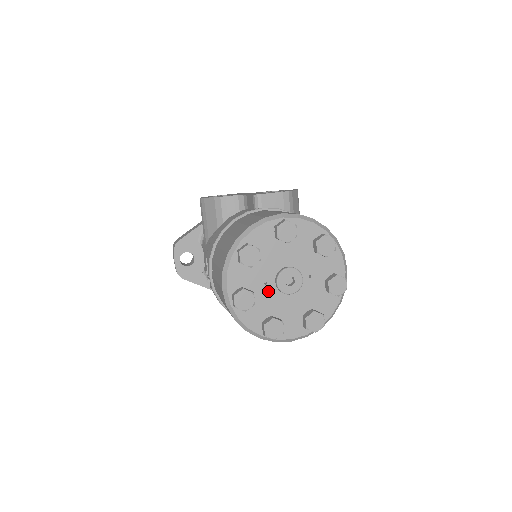
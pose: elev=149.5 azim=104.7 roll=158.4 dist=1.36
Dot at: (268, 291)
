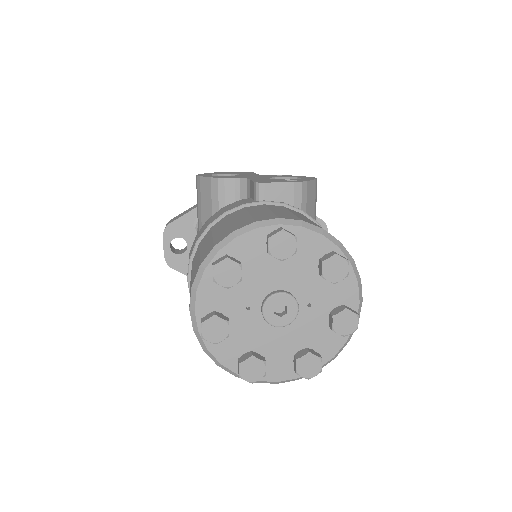
Dot at: (251, 319)
